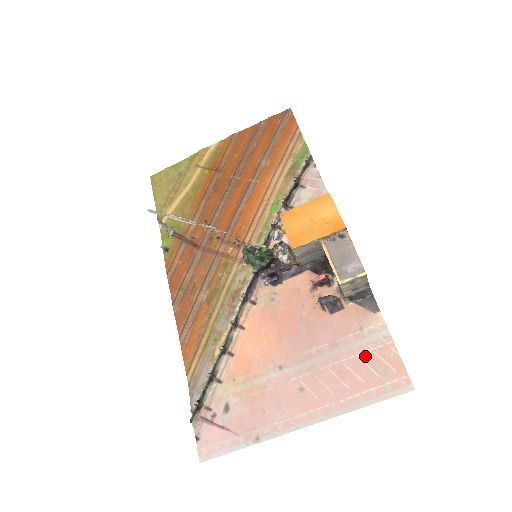
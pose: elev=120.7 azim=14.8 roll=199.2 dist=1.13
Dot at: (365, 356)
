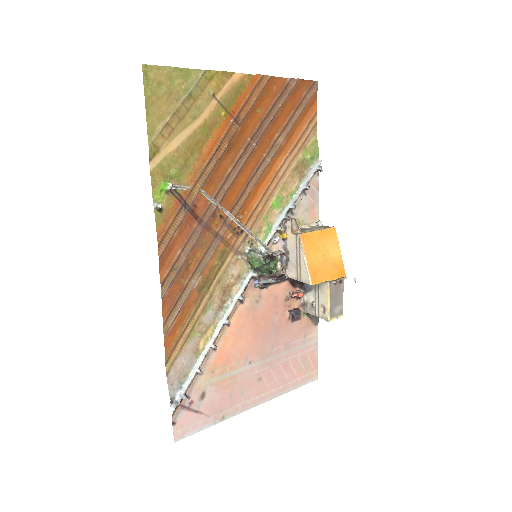
Dot at: (302, 356)
